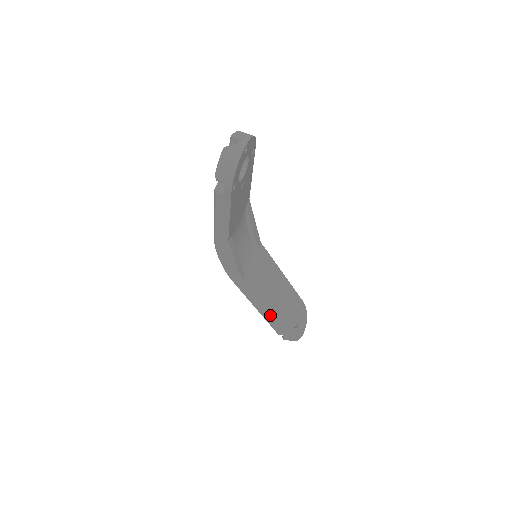
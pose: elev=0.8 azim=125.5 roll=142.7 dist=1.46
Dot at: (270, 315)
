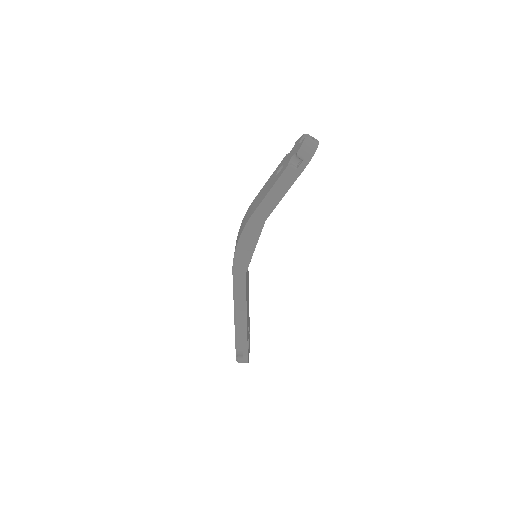
Dot at: (246, 321)
